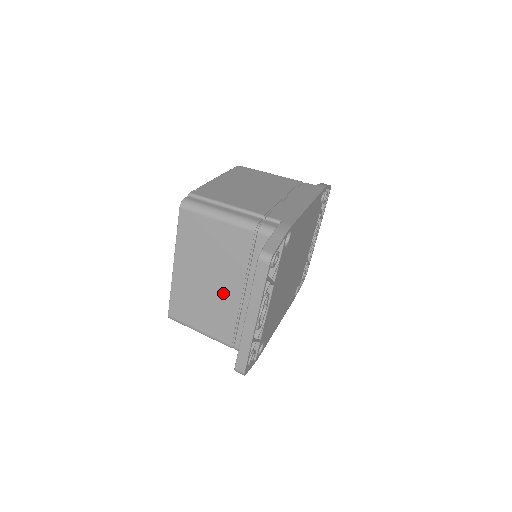
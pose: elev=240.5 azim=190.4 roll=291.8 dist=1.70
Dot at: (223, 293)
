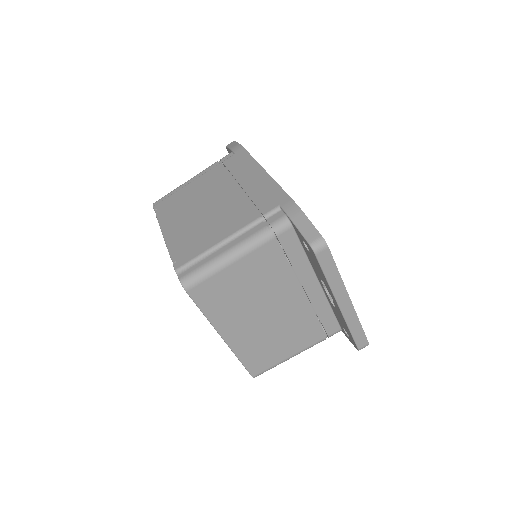
Dot at: (286, 311)
